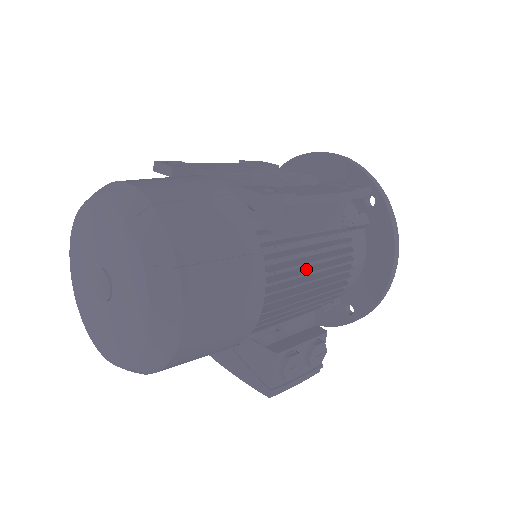
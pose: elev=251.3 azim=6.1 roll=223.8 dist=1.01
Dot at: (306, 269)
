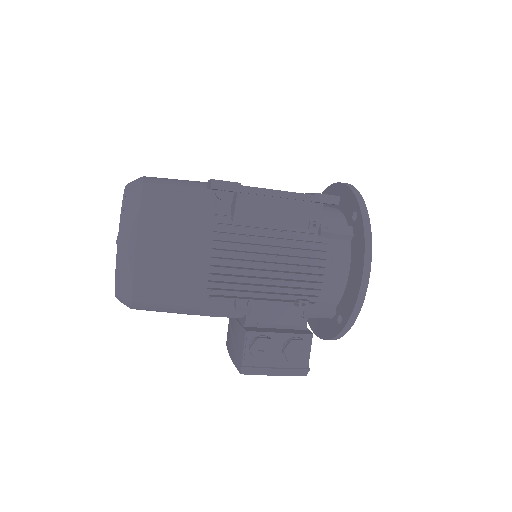
Dot at: (264, 253)
